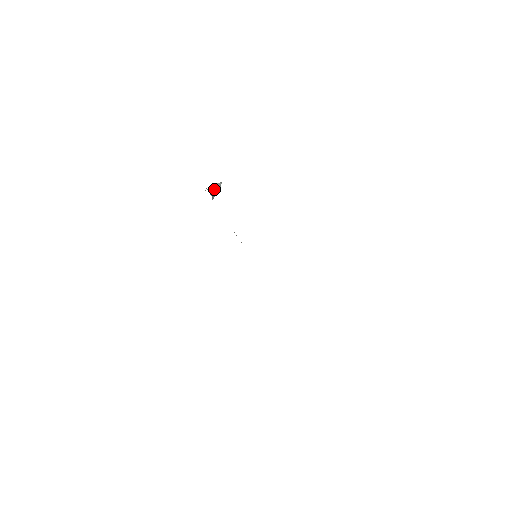
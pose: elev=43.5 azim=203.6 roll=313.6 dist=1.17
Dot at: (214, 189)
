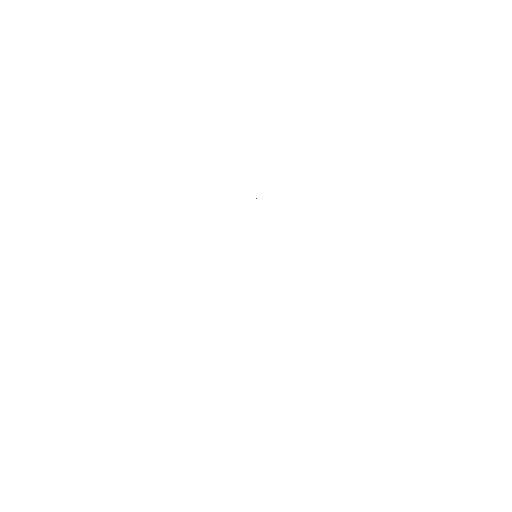
Dot at: occluded
